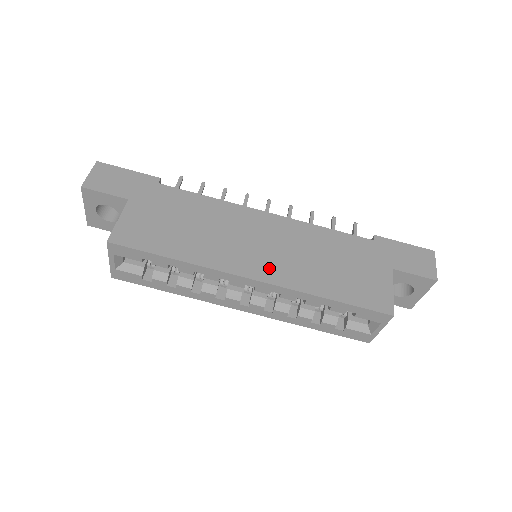
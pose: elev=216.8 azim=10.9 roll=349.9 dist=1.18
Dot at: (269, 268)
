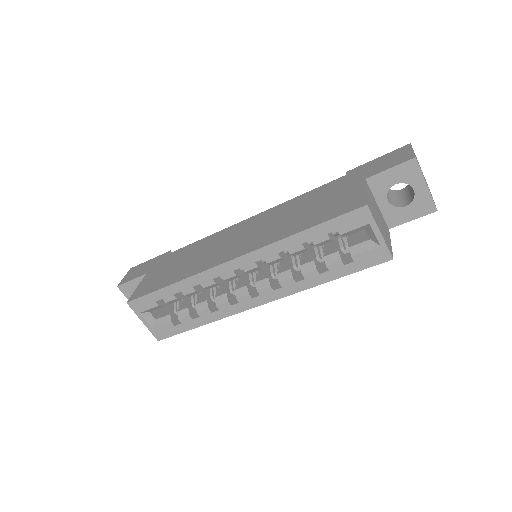
Dot at: (246, 246)
